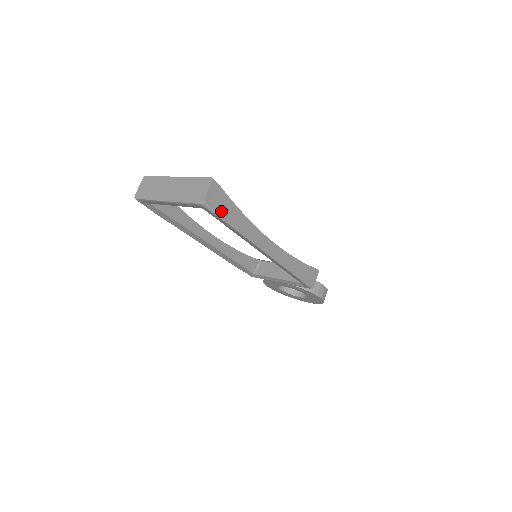
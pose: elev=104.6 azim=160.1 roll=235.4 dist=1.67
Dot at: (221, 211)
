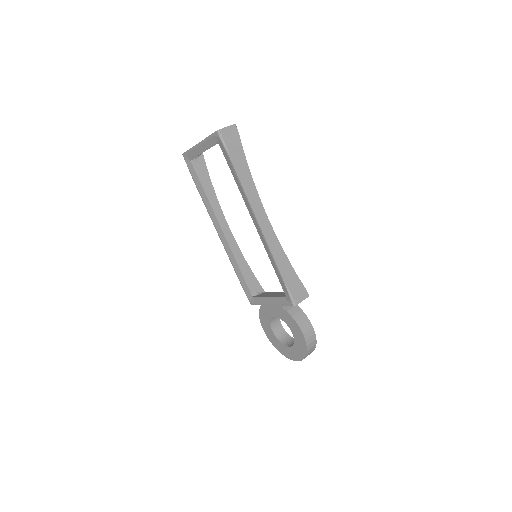
Dot at: (231, 149)
